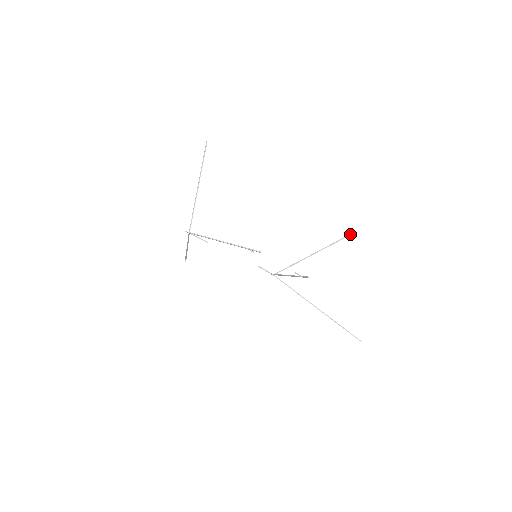
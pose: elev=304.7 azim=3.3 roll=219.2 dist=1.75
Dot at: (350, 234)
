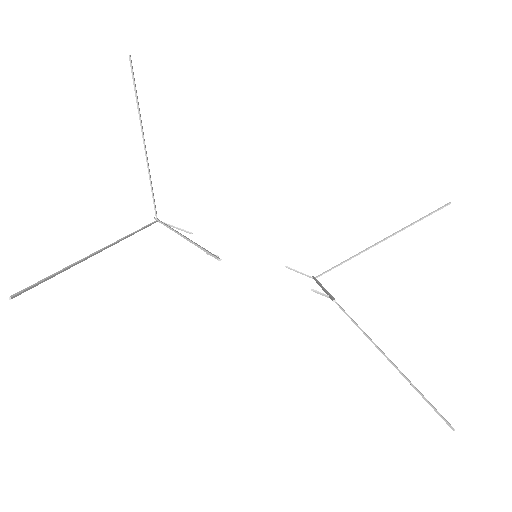
Dot at: (445, 204)
